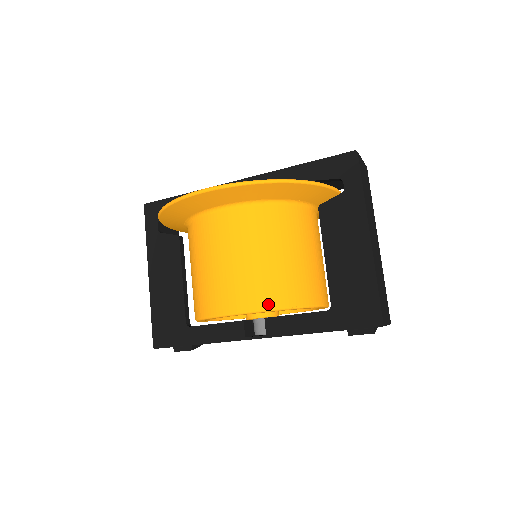
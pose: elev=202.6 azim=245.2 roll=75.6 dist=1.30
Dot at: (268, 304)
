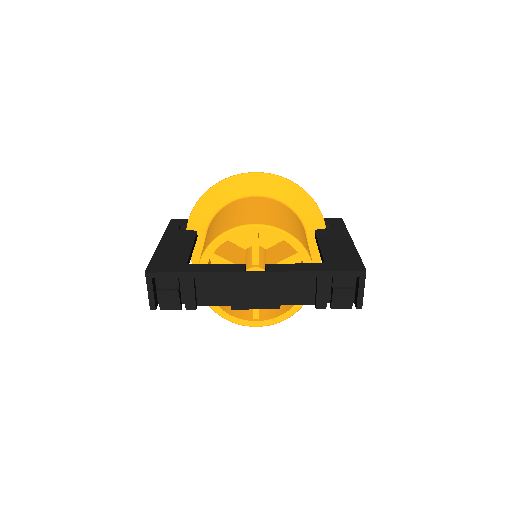
Dot at: (284, 229)
